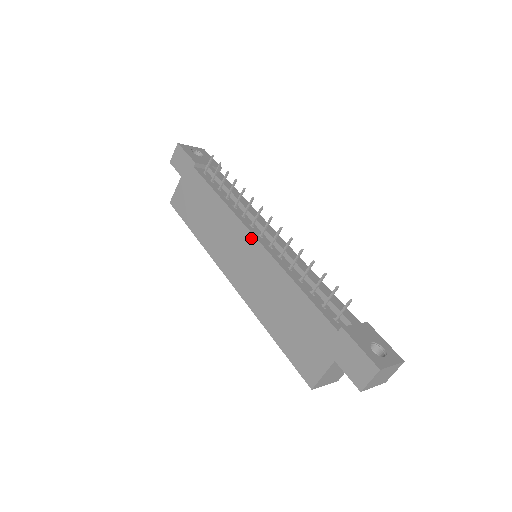
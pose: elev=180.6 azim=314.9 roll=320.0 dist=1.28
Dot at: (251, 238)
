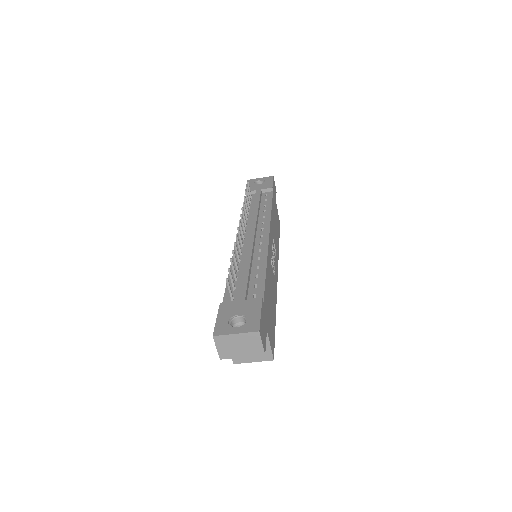
Dot at: occluded
